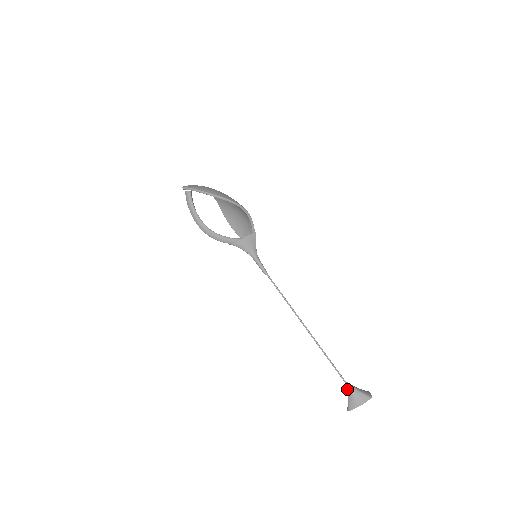
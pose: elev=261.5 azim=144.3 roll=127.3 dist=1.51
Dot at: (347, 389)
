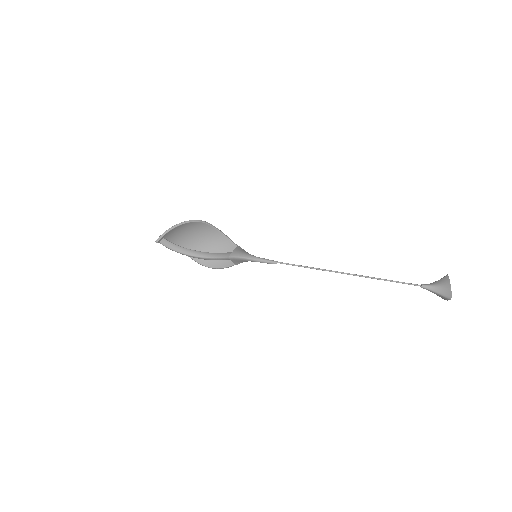
Dot at: (428, 288)
